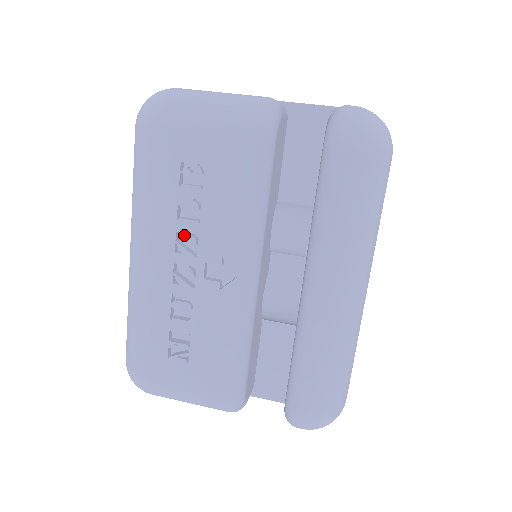
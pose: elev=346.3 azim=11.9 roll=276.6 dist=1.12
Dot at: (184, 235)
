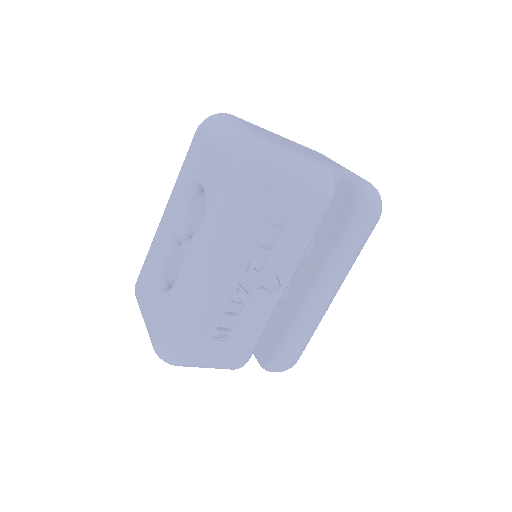
Dot at: (257, 259)
